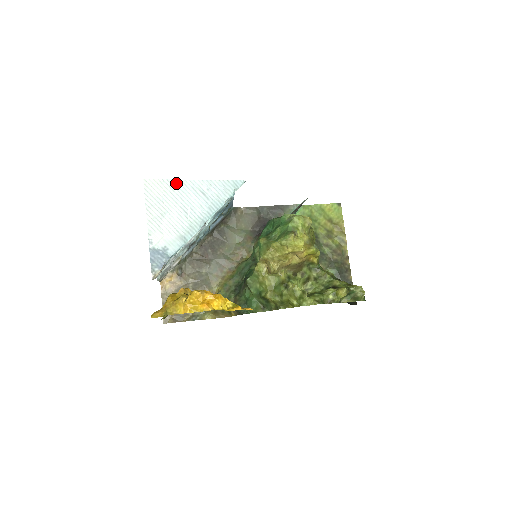
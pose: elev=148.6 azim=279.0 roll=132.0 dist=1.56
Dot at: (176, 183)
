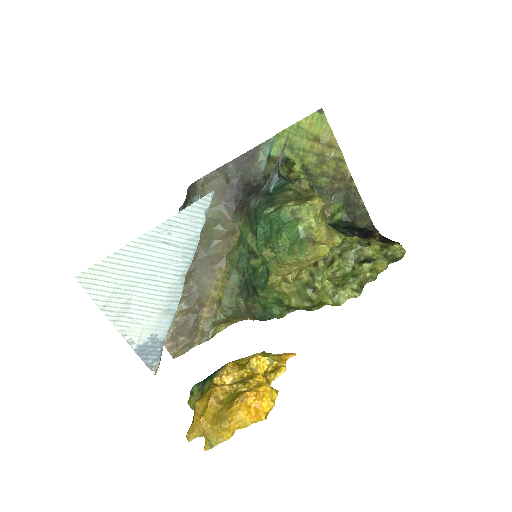
Dot at: (122, 253)
